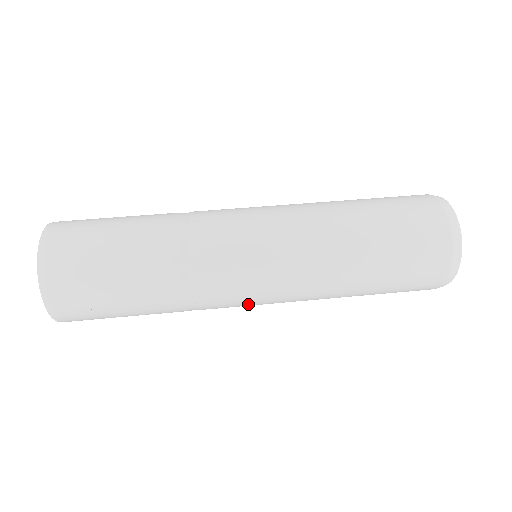
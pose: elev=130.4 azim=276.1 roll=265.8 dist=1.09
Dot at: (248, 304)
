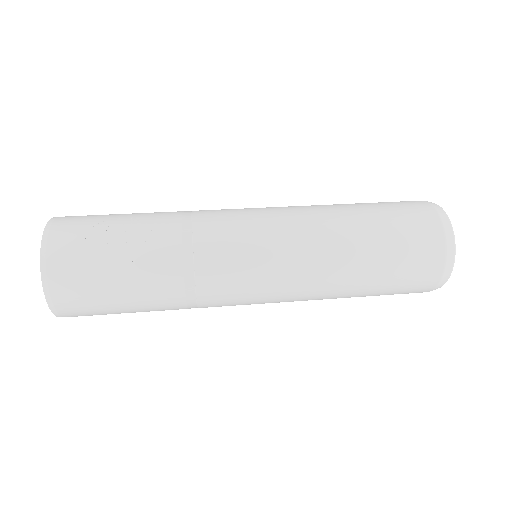
Dot at: (248, 245)
